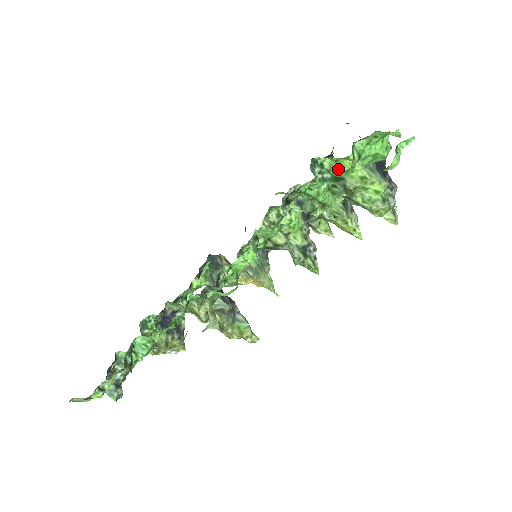
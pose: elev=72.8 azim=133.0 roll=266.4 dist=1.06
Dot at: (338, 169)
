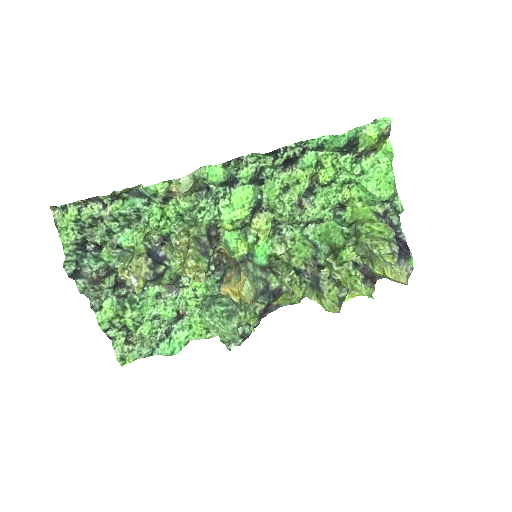
Dot at: (355, 218)
